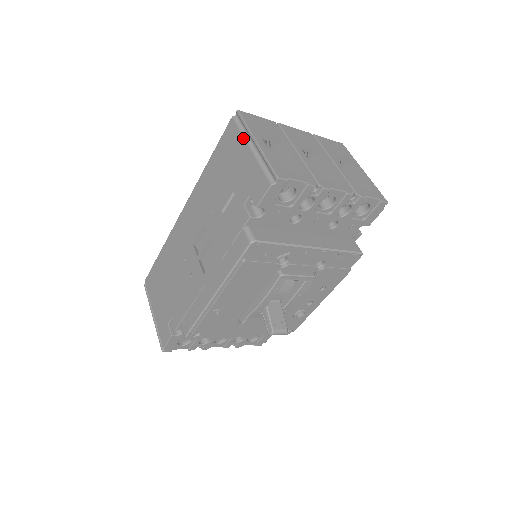
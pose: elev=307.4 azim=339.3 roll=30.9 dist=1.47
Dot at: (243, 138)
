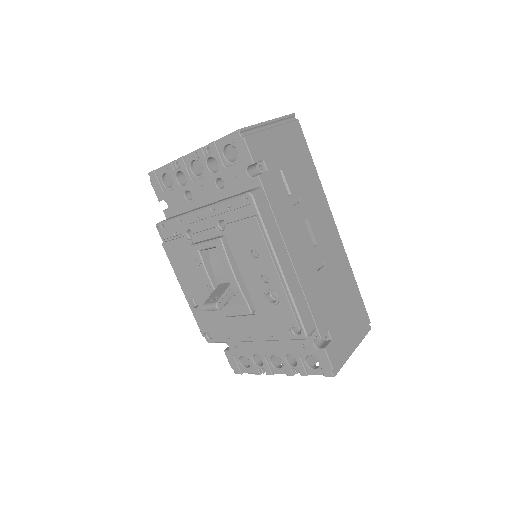
Dot at: occluded
